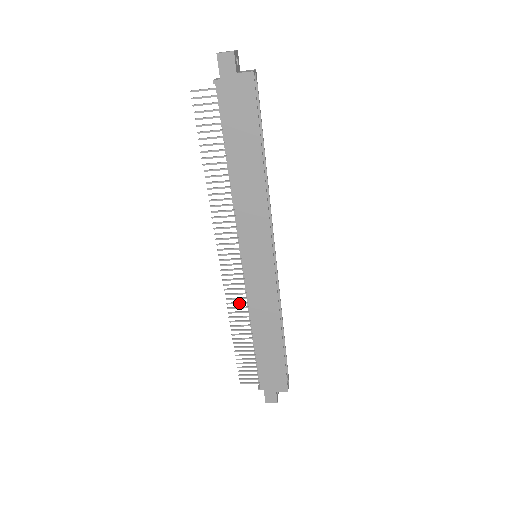
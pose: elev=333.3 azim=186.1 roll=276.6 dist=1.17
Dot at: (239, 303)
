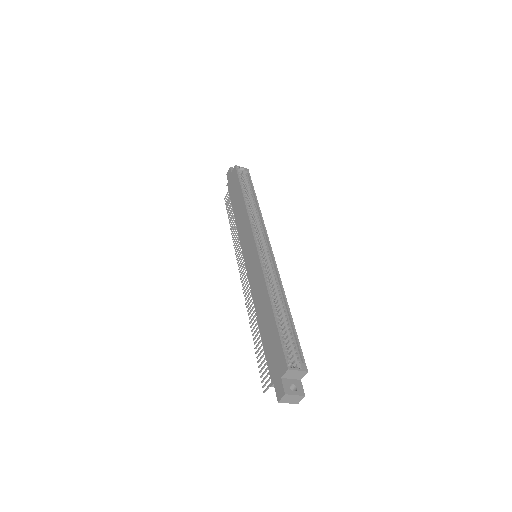
Dot at: (251, 300)
